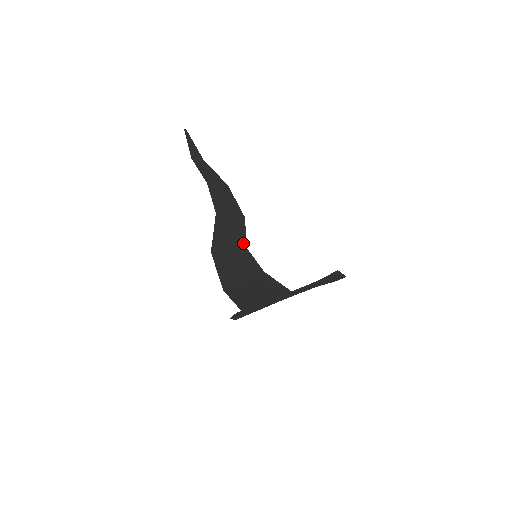
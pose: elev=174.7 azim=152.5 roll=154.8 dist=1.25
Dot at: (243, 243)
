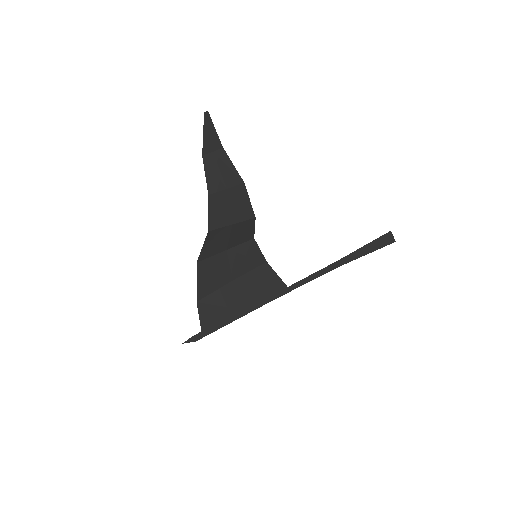
Dot at: (249, 237)
